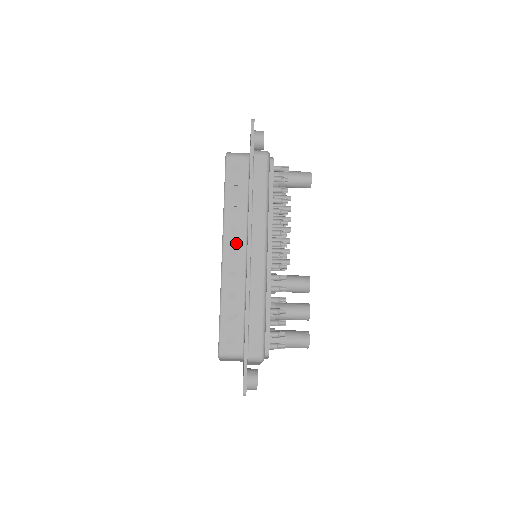
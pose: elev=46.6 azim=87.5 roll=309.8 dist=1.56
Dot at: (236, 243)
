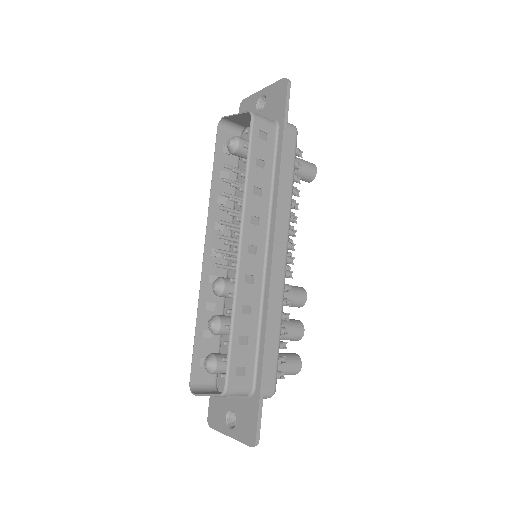
Dot at: (256, 237)
